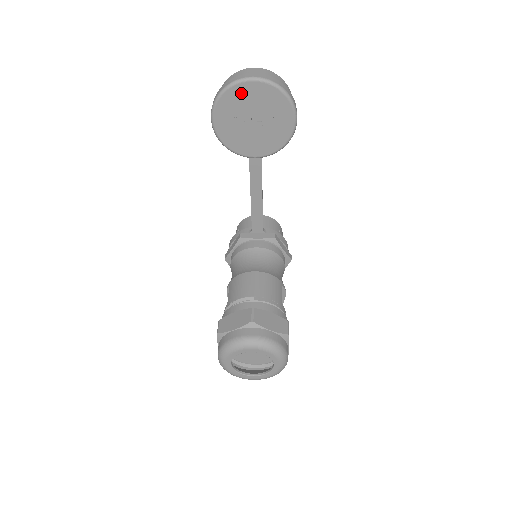
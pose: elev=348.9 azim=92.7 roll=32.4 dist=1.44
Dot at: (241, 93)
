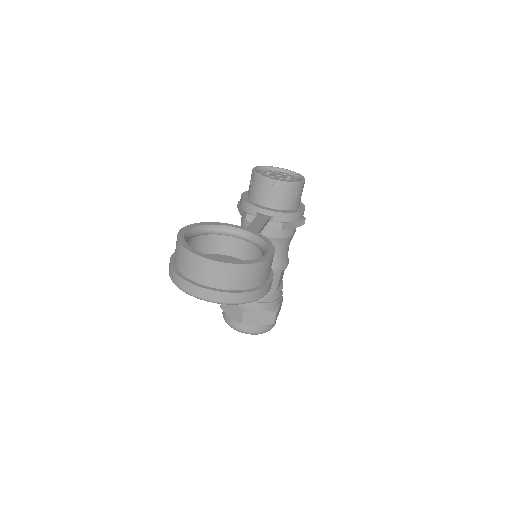
Dot at: occluded
